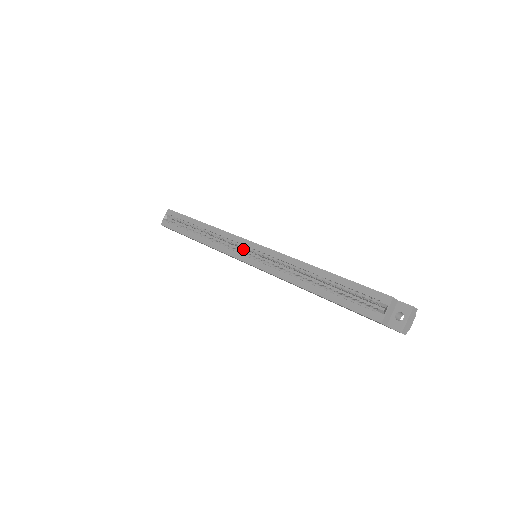
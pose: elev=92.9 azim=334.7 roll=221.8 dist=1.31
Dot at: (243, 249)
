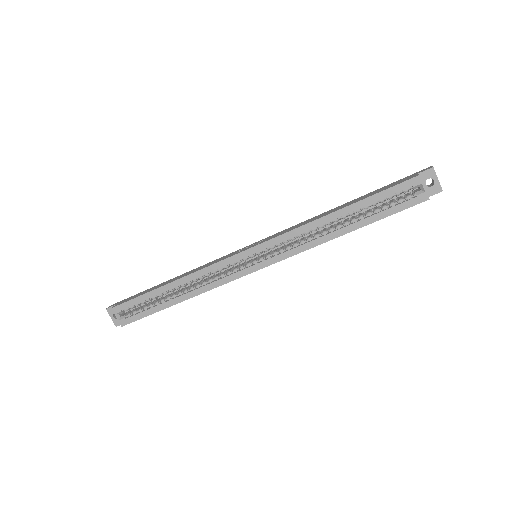
Dot at: (238, 263)
